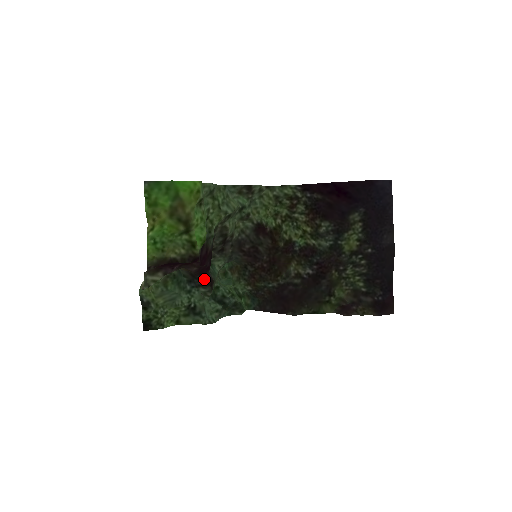
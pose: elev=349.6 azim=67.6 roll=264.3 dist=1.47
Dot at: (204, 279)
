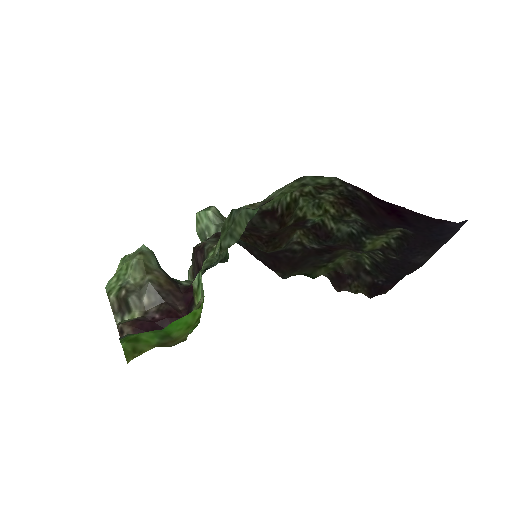
Dot at: (188, 287)
